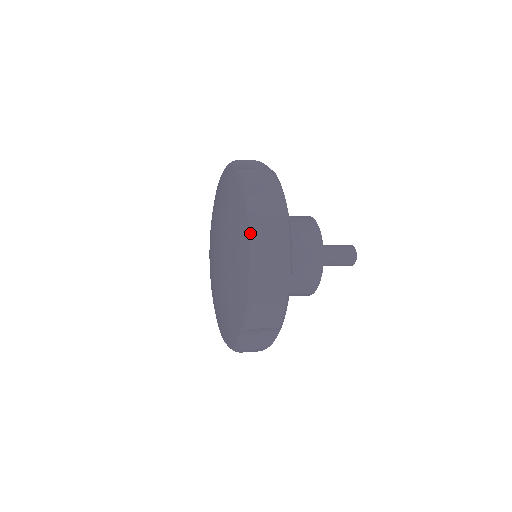
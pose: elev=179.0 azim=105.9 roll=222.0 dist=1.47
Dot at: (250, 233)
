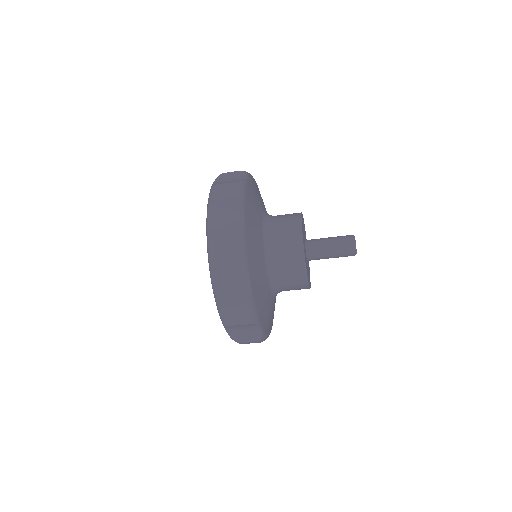
Dot at: (207, 245)
